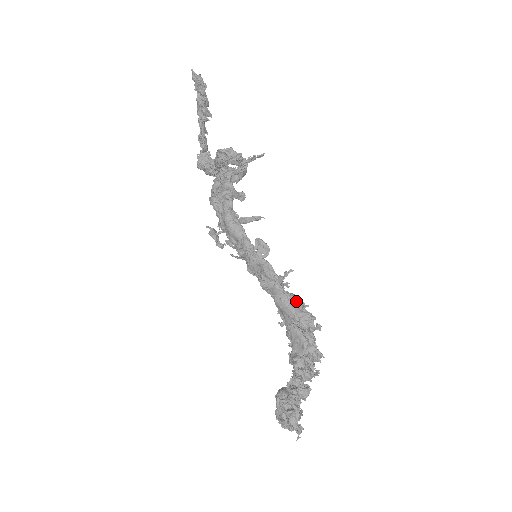
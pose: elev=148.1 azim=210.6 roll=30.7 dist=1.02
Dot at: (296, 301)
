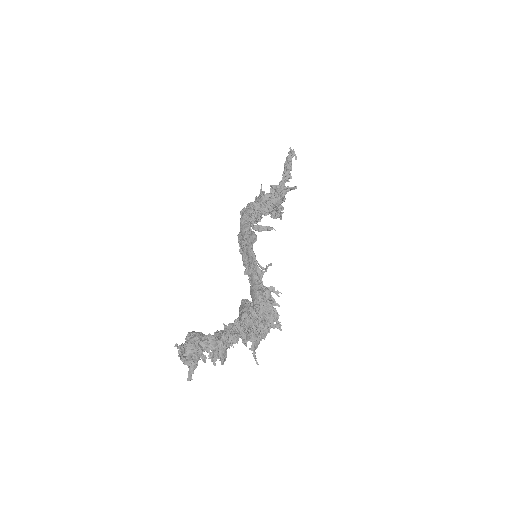
Dot at: (267, 294)
